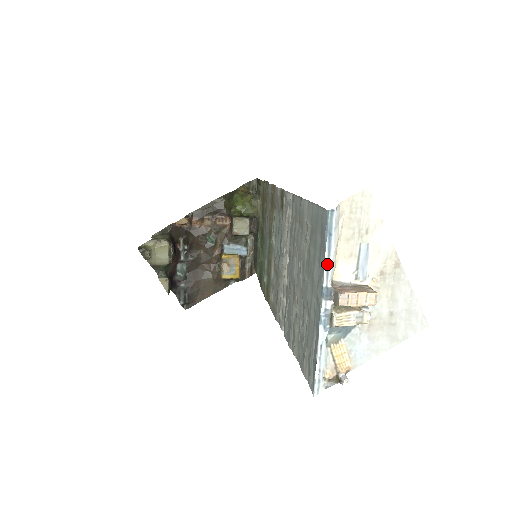
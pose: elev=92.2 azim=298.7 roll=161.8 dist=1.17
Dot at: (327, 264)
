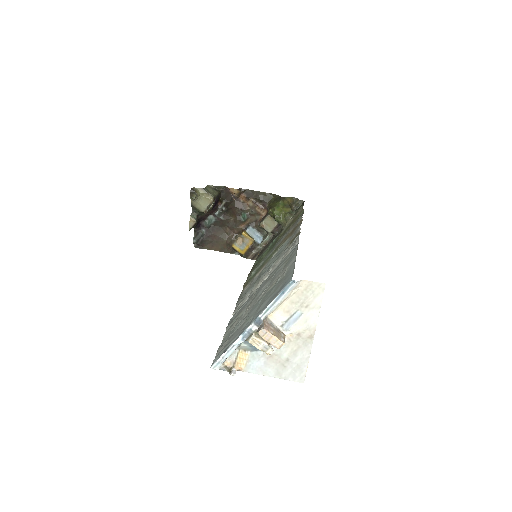
Dot at: (270, 306)
